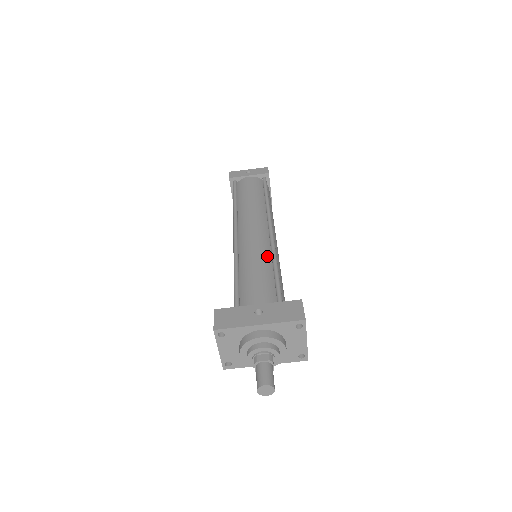
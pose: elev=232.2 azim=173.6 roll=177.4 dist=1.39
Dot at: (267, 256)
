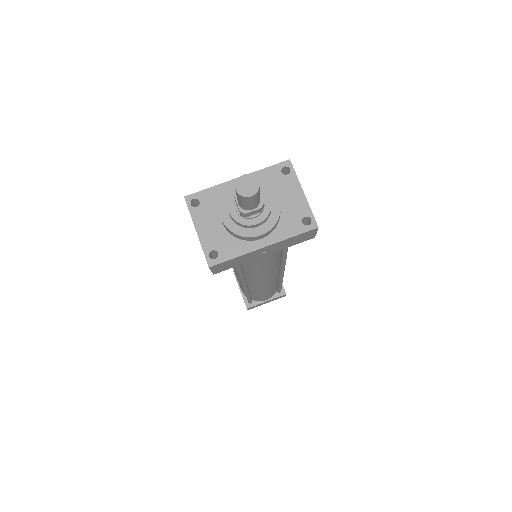
Dot at: occluded
